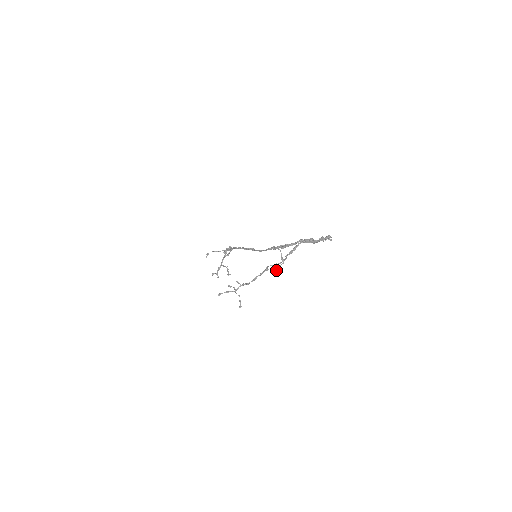
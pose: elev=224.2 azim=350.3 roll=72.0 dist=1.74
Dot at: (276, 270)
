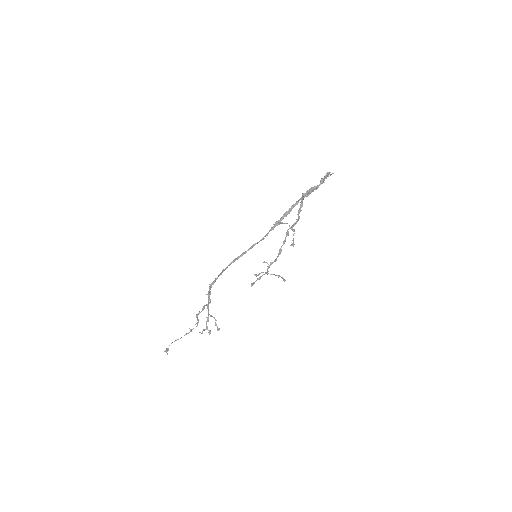
Dot at: occluded
